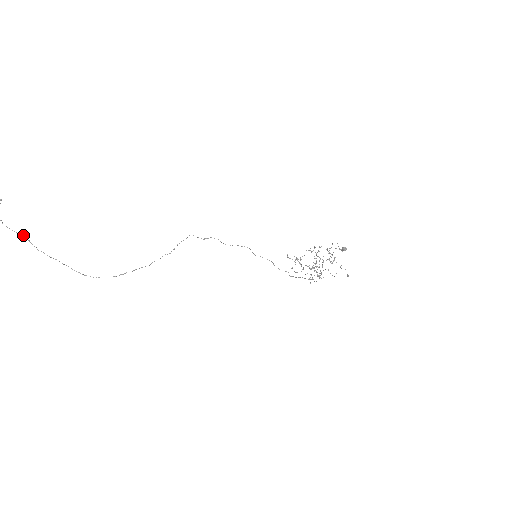
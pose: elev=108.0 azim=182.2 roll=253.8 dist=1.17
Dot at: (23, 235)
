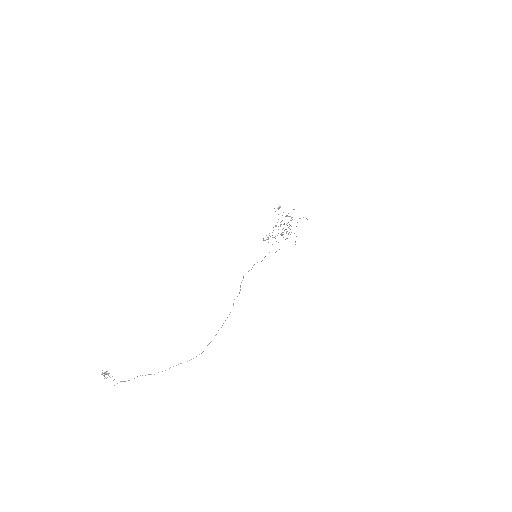
Dot at: occluded
